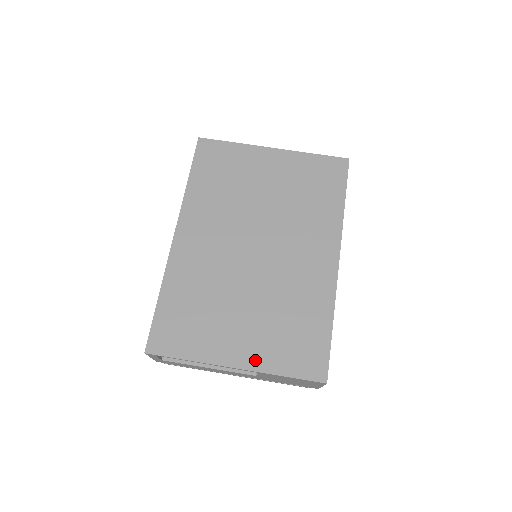
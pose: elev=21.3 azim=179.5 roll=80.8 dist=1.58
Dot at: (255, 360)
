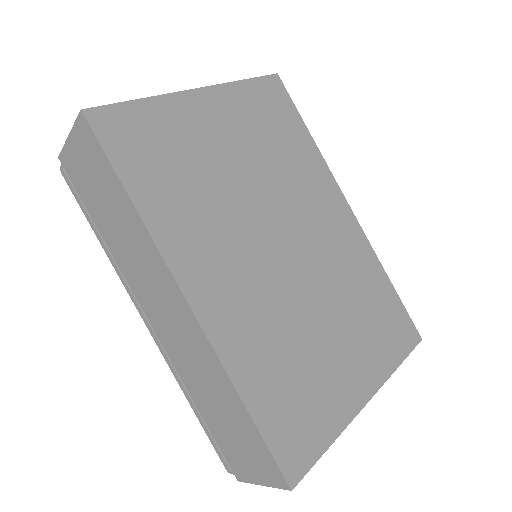
Dot at: (374, 375)
